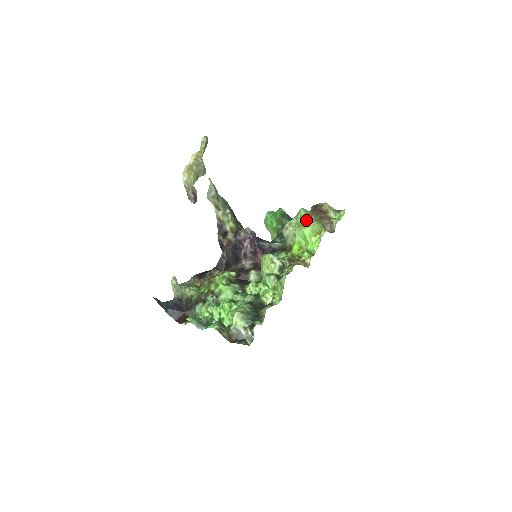
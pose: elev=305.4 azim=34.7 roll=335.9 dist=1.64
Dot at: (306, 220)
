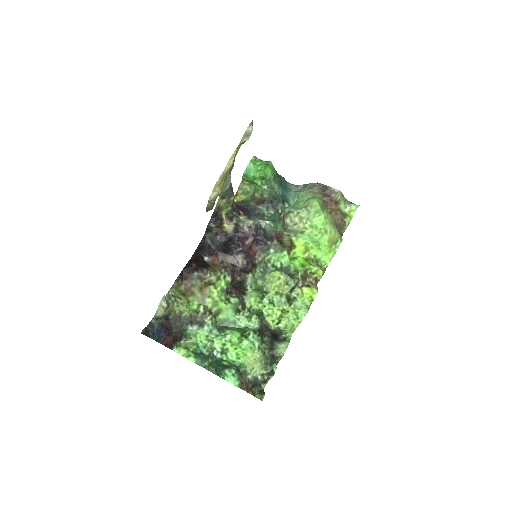
Dot at: (322, 221)
